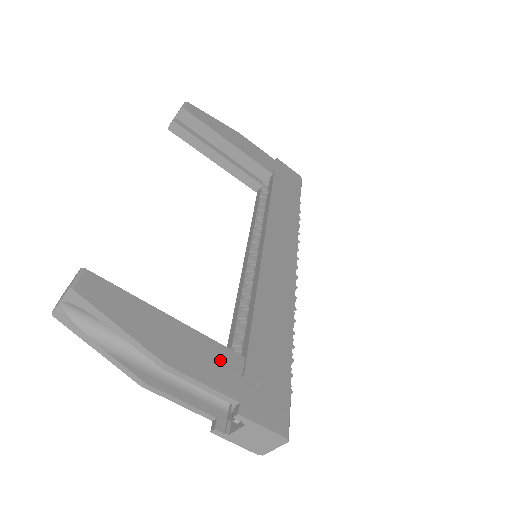
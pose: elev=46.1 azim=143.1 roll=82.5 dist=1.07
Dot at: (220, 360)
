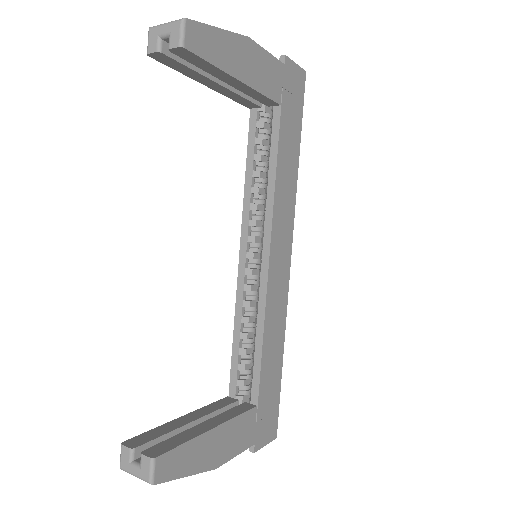
Dot at: (244, 426)
